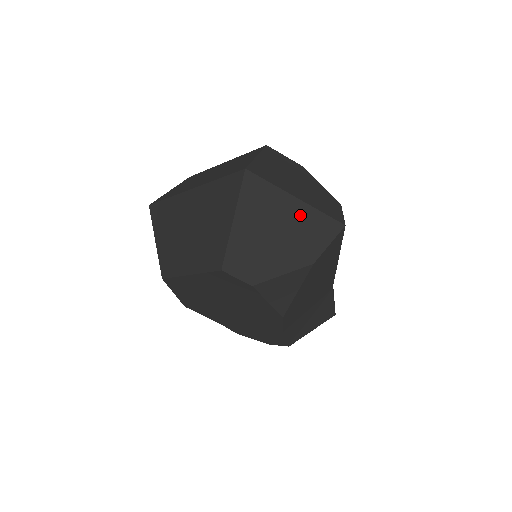
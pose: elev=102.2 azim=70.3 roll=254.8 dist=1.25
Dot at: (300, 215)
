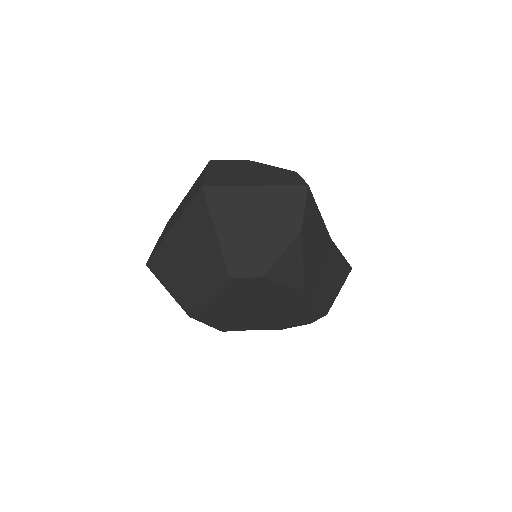
Dot at: (267, 198)
